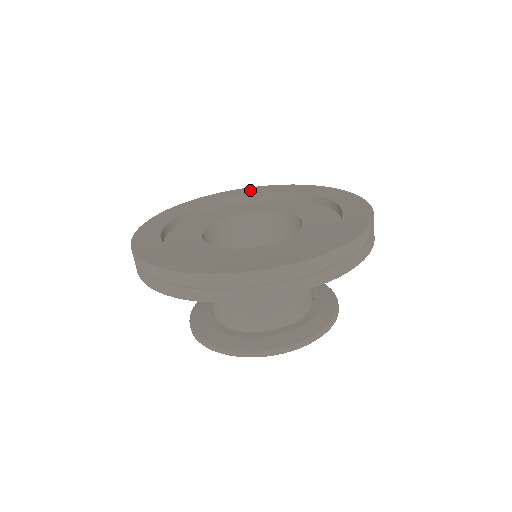
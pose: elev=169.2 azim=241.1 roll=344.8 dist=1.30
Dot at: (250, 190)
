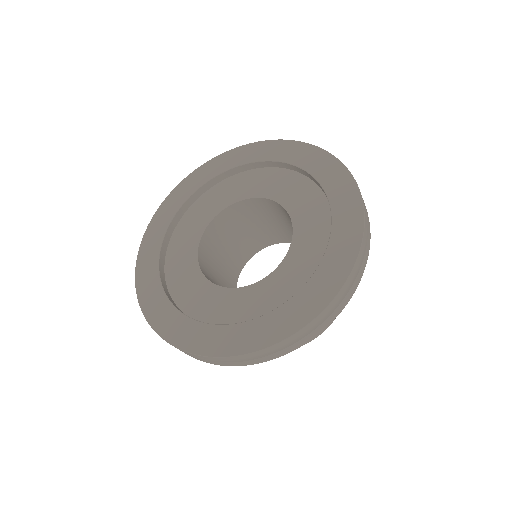
Dot at: (212, 168)
